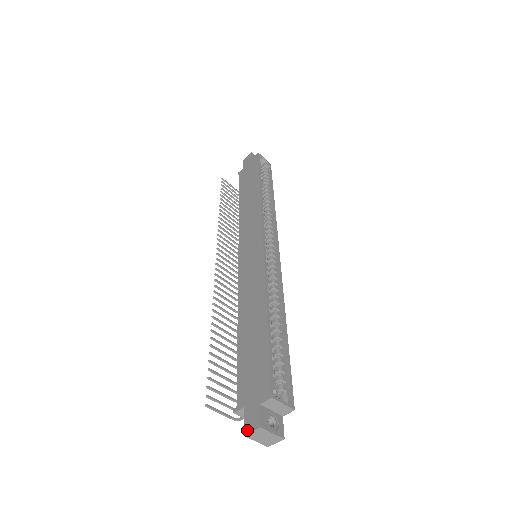
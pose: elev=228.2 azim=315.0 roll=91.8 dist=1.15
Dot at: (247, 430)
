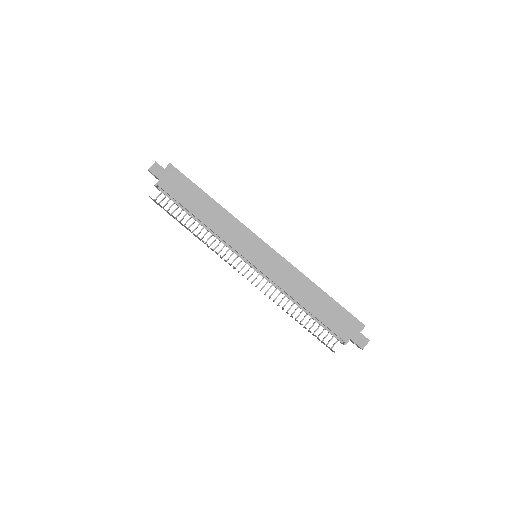
Dot at: (363, 346)
